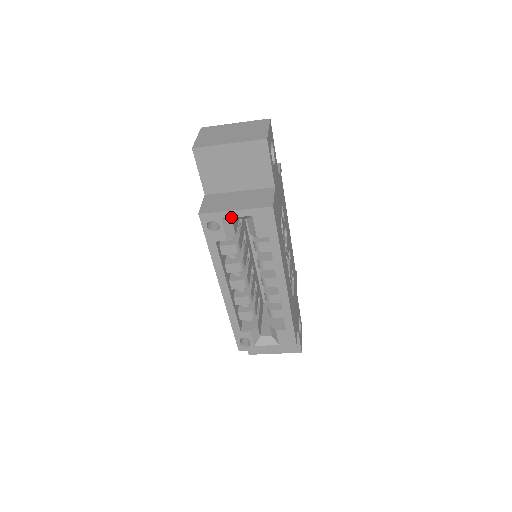
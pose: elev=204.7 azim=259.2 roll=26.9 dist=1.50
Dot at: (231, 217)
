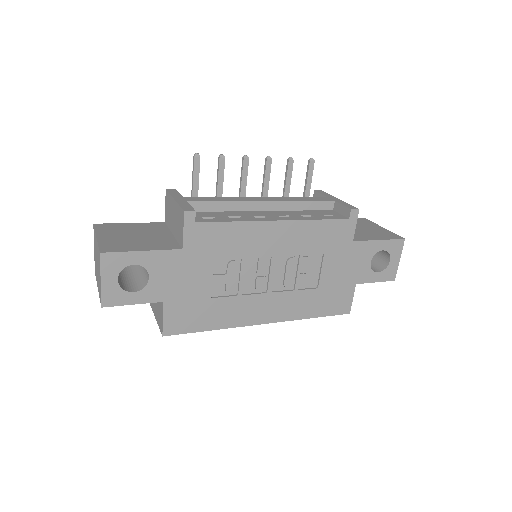
Dot at: occluded
